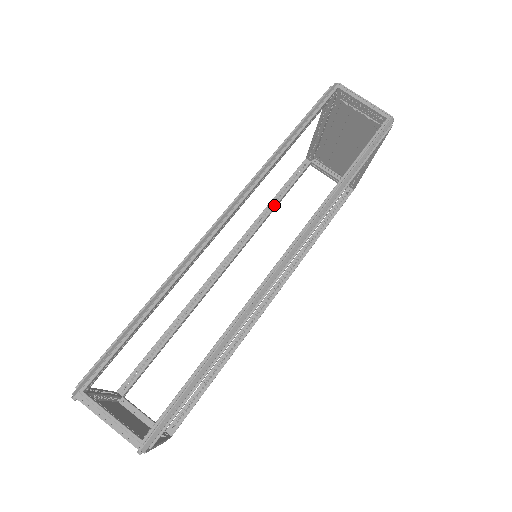
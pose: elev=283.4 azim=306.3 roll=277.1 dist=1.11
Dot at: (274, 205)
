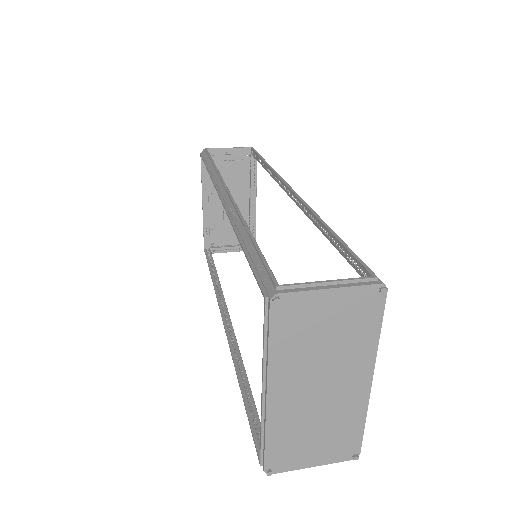
Dot at: (216, 275)
